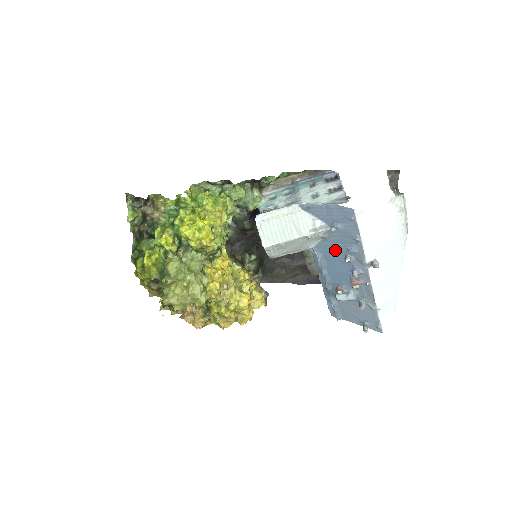
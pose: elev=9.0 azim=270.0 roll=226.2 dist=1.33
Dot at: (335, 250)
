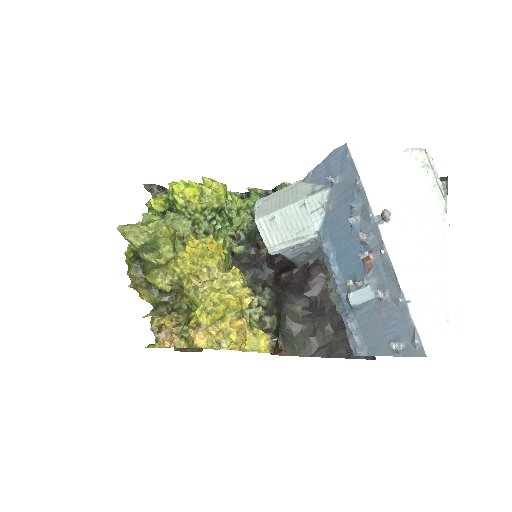
Dot at: (340, 220)
